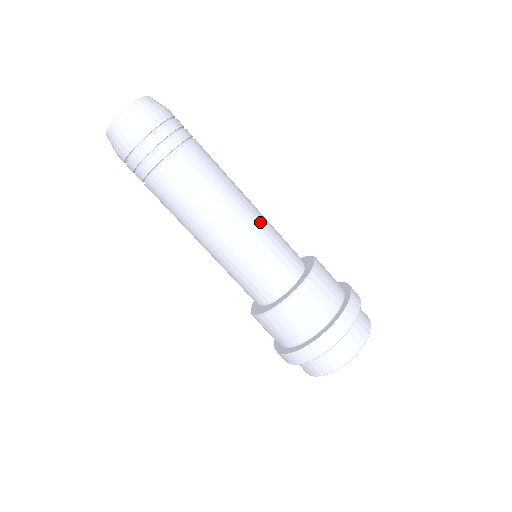
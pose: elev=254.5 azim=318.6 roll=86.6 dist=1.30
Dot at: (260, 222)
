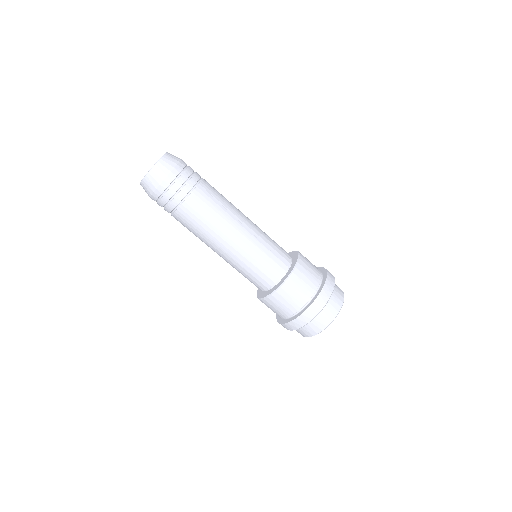
Dot at: (247, 245)
